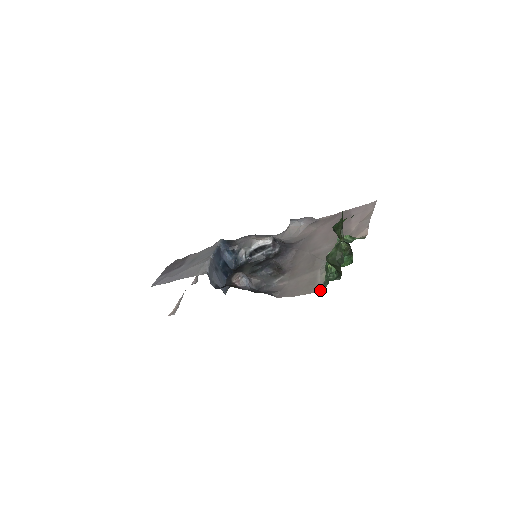
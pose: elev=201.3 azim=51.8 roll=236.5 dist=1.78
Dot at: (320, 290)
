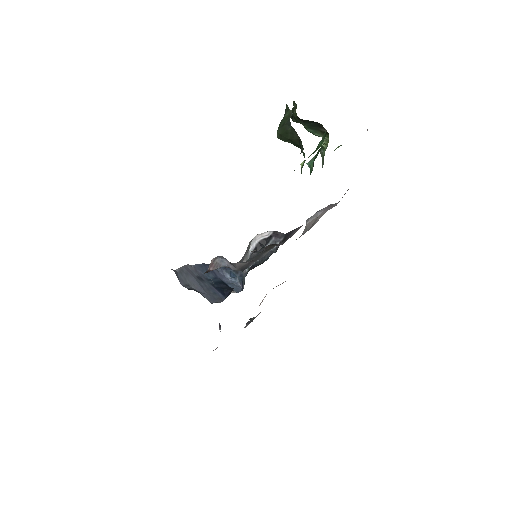
Dot at: occluded
